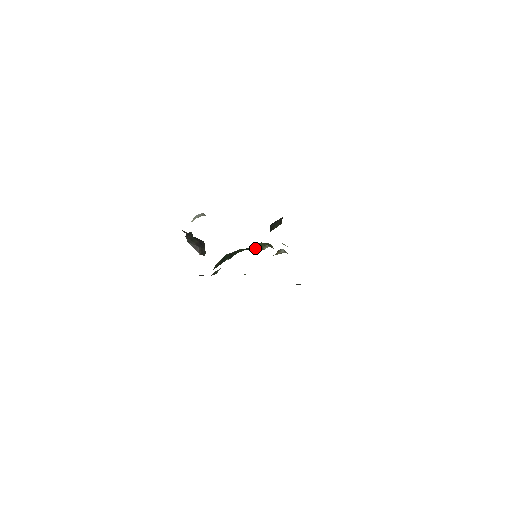
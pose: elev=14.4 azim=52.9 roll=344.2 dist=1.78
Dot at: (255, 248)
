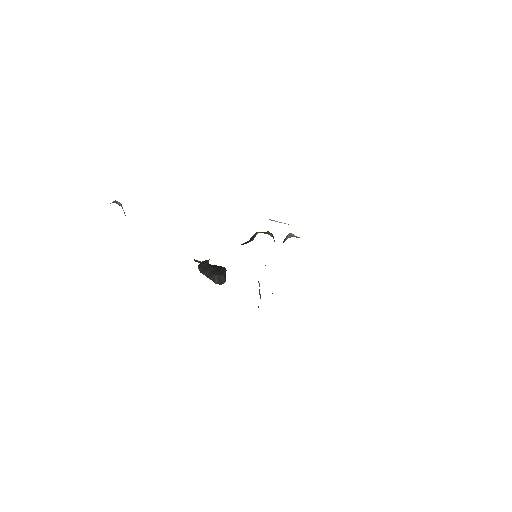
Dot at: occluded
